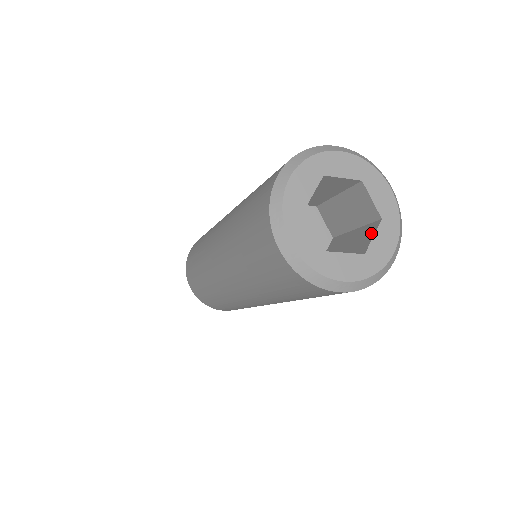
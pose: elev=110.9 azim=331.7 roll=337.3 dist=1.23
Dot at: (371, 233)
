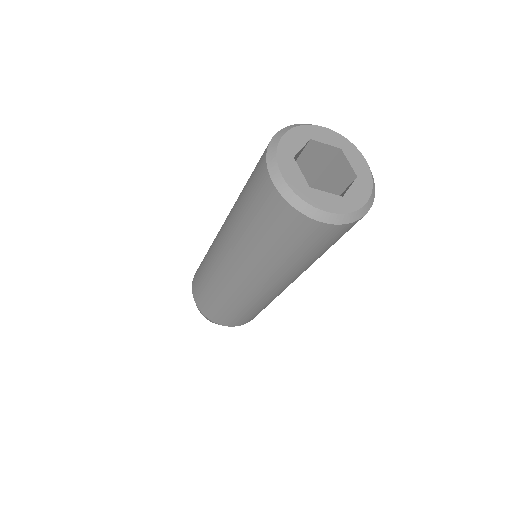
Dot at: (349, 187)
